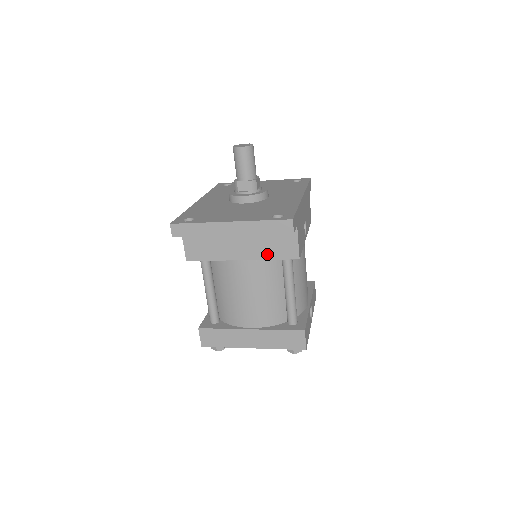
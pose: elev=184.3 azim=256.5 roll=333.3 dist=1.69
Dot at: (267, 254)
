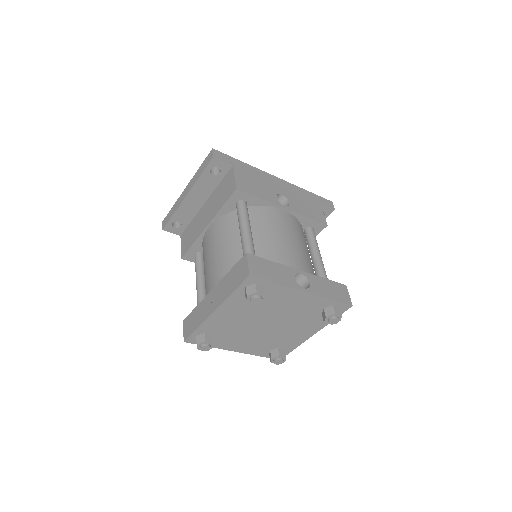
Dot at: (219, 206)
